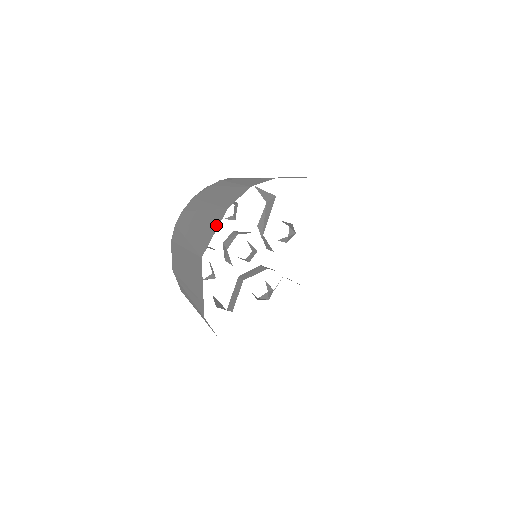
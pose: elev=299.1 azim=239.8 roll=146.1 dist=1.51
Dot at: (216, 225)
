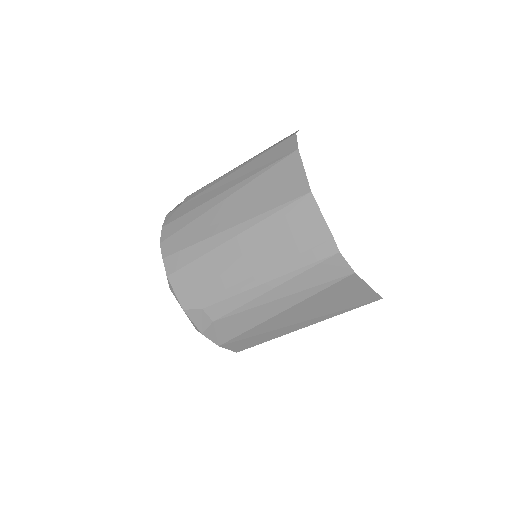
Dot at: (296, 167)
